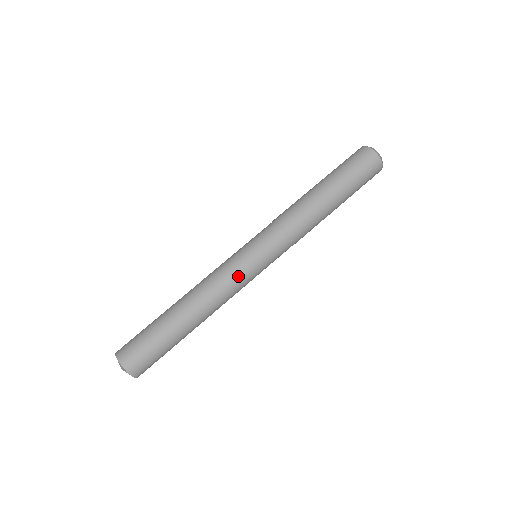
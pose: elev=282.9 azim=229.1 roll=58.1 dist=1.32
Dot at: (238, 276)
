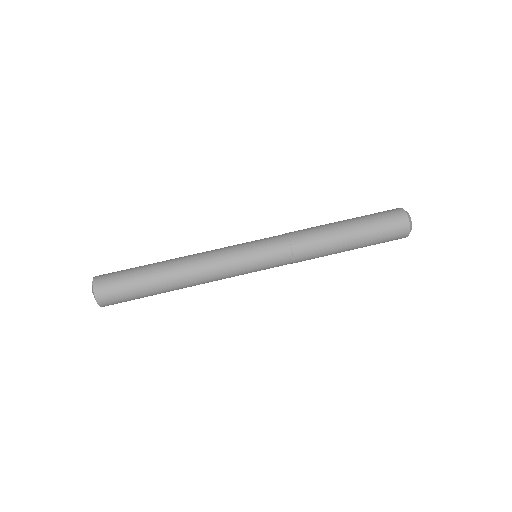
Dot at: (232, 272)
